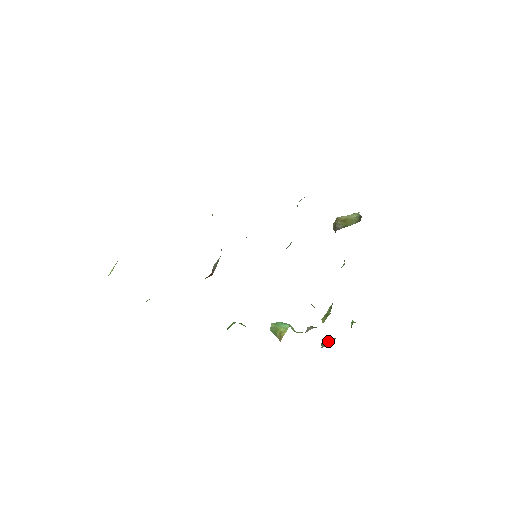
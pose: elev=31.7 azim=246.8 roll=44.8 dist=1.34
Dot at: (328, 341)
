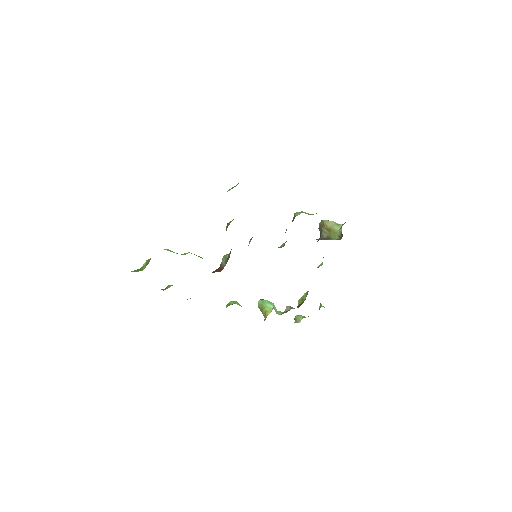
Dot at: (300, 318)
